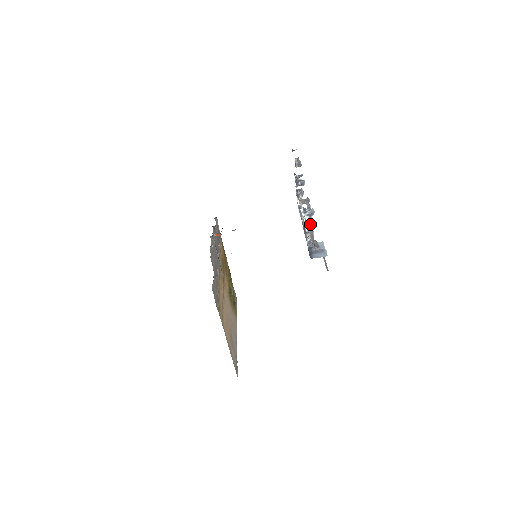
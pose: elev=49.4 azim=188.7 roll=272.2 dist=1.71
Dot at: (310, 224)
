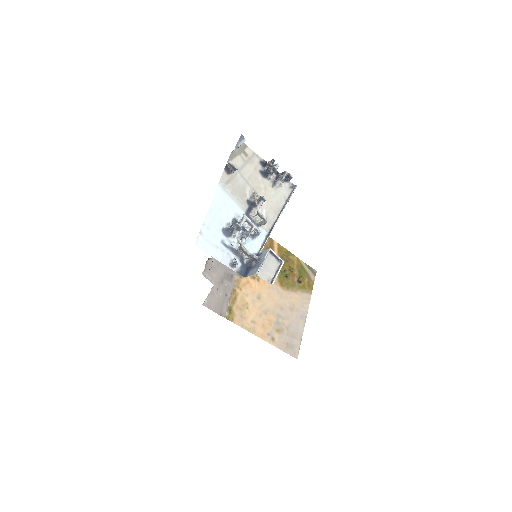
Dot at: (246, 236)
